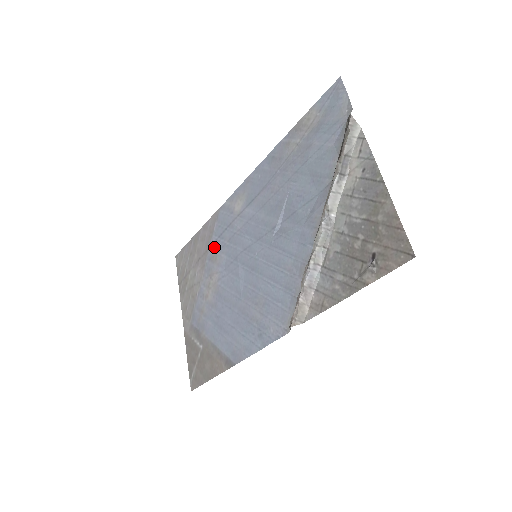
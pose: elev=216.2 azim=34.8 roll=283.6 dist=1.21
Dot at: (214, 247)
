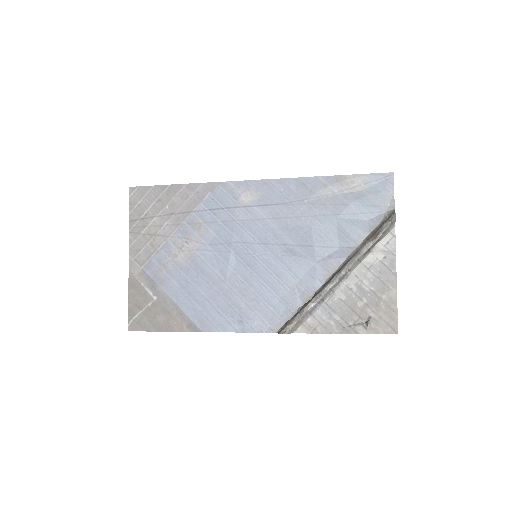
Dot at: (200, 215)
